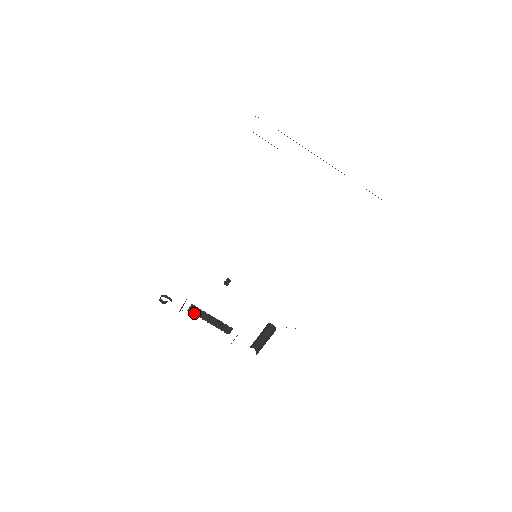
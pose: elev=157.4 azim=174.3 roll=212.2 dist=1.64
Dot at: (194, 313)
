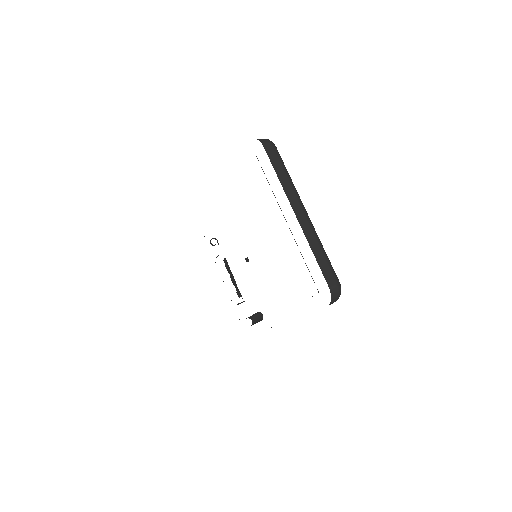
Dot at: (226, 265)
